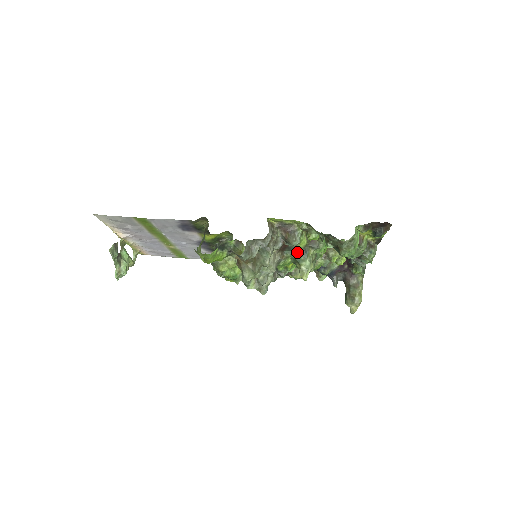
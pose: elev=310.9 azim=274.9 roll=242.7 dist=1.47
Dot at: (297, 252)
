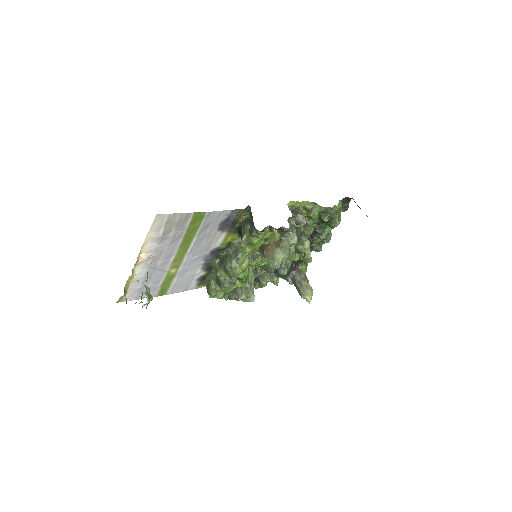
Dot at: (300, 235)
